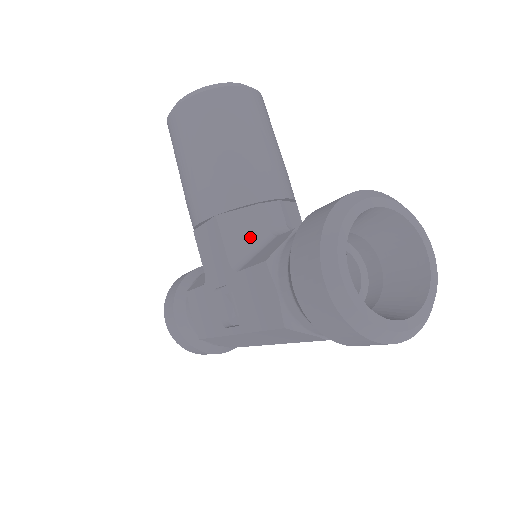
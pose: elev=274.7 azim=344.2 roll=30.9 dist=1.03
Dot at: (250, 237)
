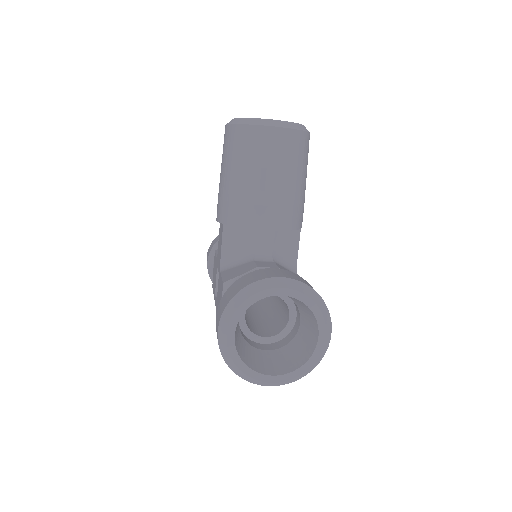
Dot at: (240, 250)
